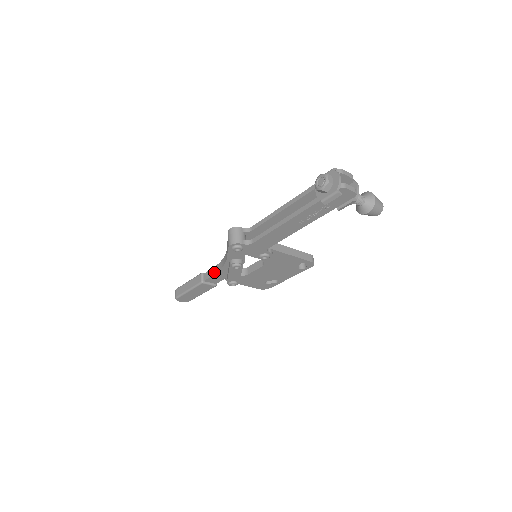
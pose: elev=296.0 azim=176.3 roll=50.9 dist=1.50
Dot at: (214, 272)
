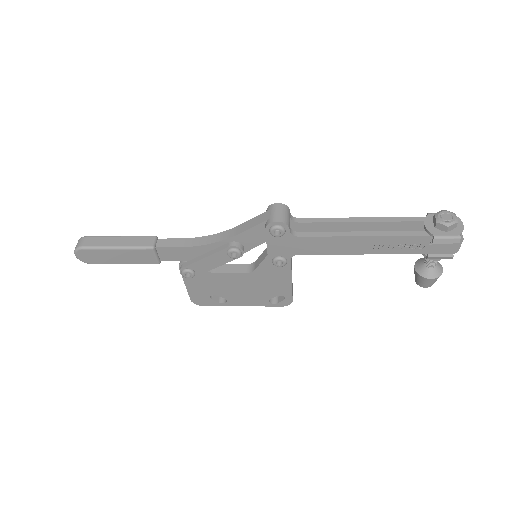
Dot at: (184, 244)
